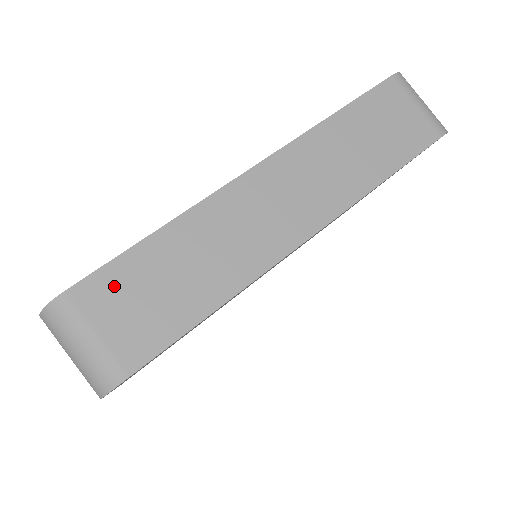
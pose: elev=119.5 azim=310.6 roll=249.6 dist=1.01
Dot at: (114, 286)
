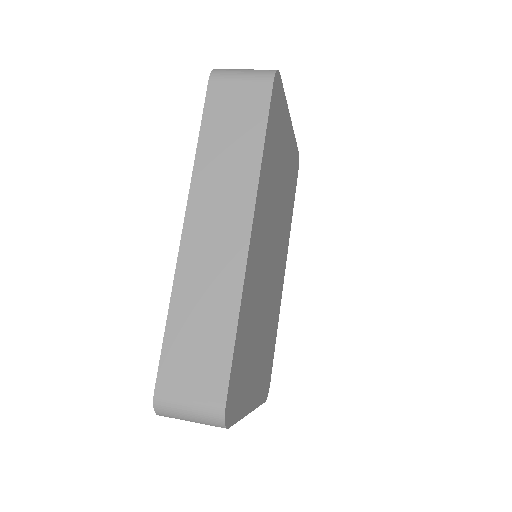
Dot at: (174, 367)
